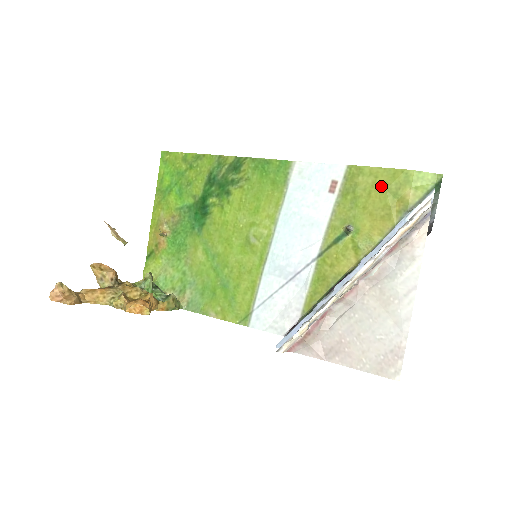
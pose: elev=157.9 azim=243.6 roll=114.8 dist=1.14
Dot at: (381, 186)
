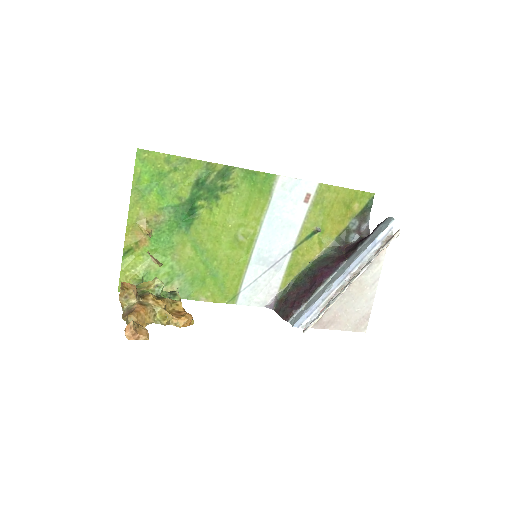
Dot at: (341, 200)
